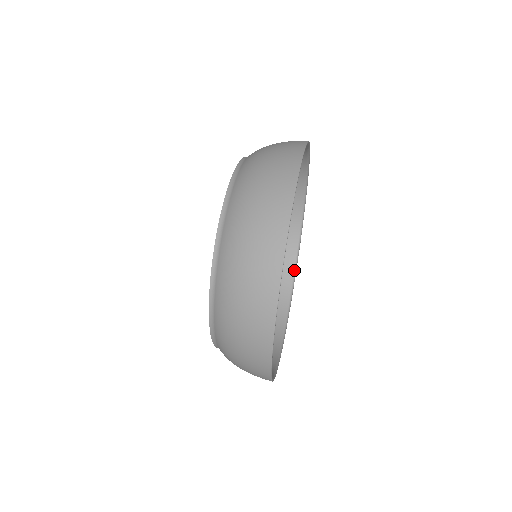
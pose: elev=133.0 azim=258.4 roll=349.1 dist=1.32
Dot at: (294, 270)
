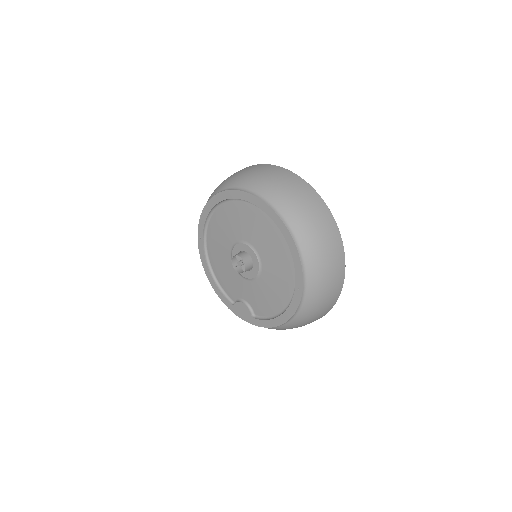
Dot at: occluded
